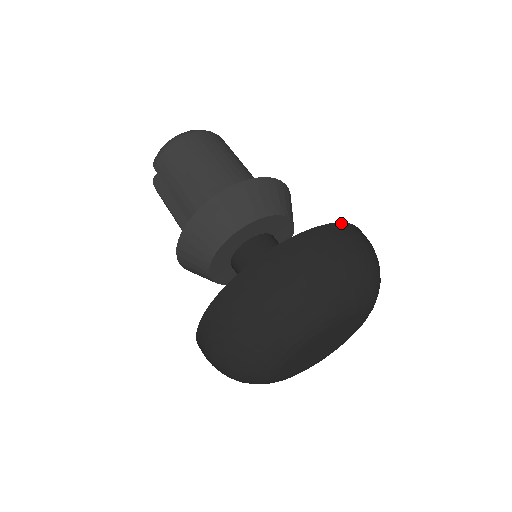
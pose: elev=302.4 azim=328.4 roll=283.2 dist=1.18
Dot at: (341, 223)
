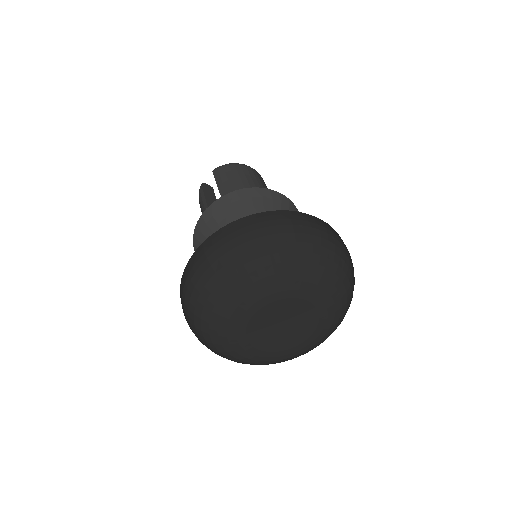
Dot at: occluded
